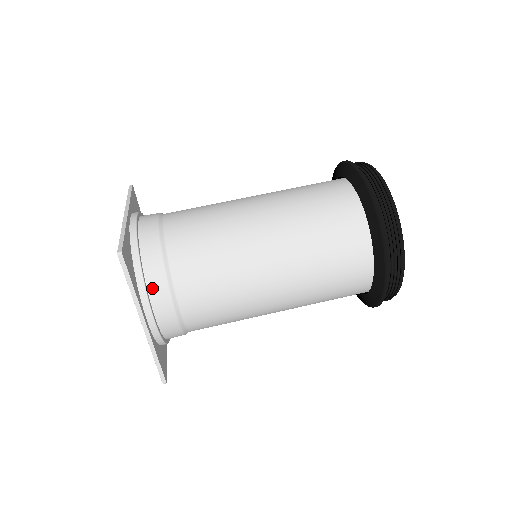
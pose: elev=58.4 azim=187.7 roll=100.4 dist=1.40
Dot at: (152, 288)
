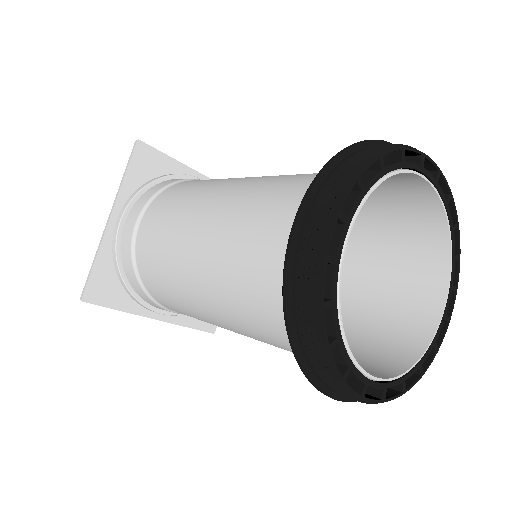
Dot at: (142, 198)
